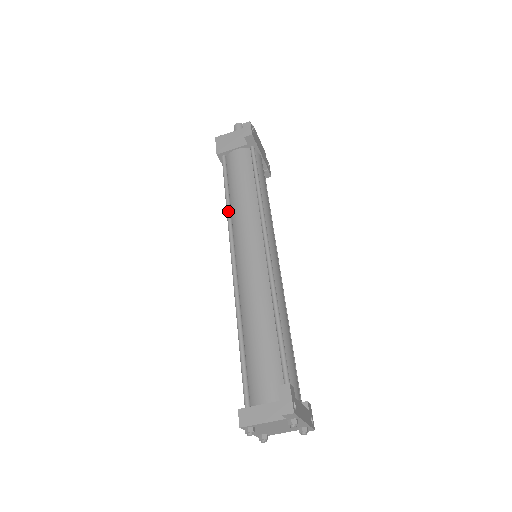
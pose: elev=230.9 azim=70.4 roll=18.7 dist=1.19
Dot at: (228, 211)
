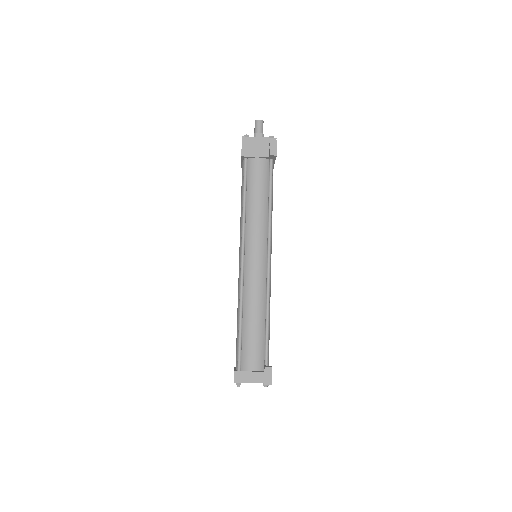
Dot at: (244, 216)
